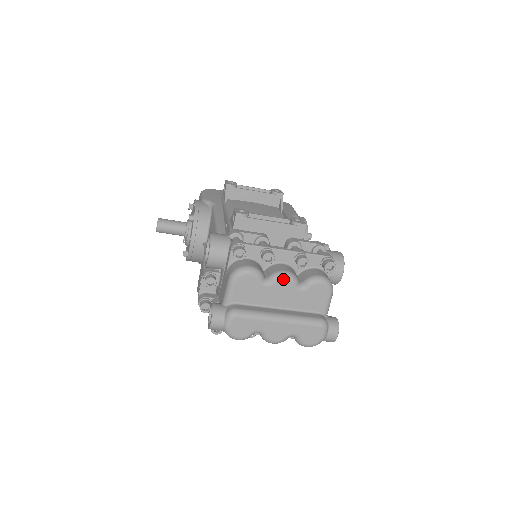
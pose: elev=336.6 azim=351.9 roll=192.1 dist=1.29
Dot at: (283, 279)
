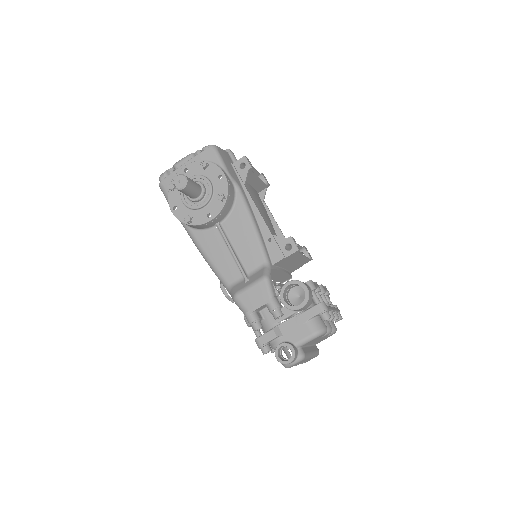
Dot at: occluded
